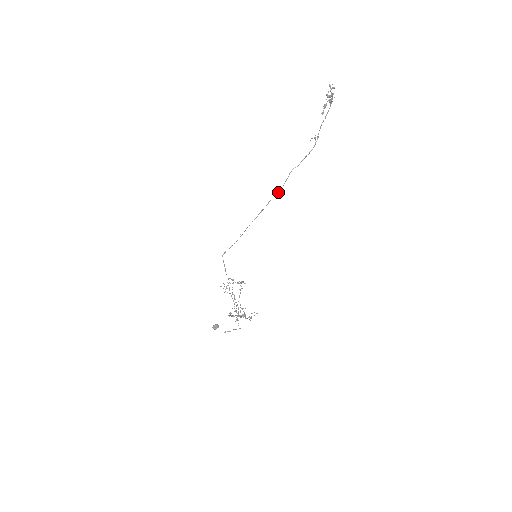
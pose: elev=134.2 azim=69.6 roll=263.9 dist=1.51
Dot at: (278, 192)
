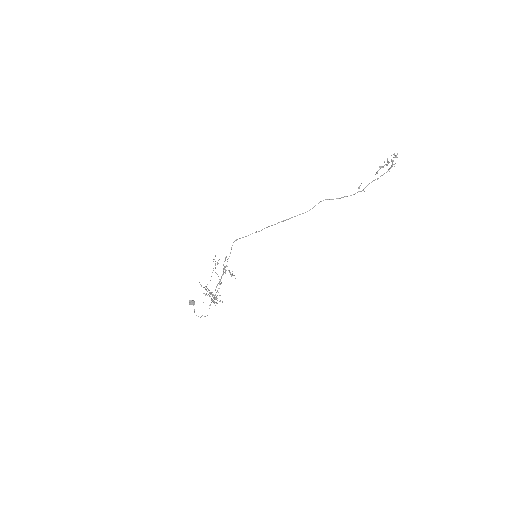
Dot at: occluded
